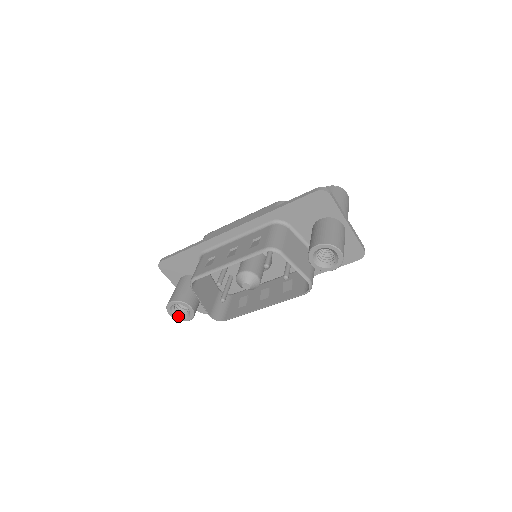
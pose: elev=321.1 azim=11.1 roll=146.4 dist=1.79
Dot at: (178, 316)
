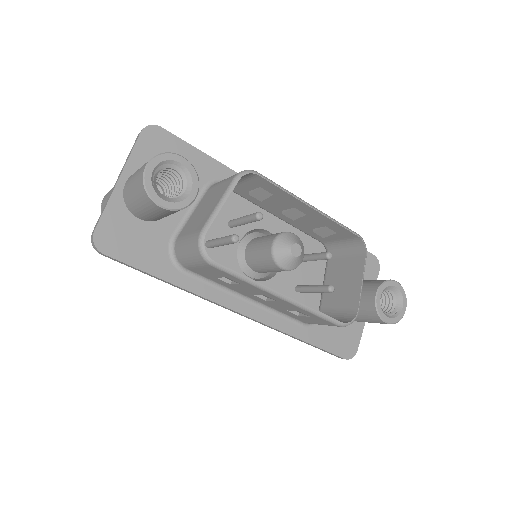
Dot at: (154, 183)
